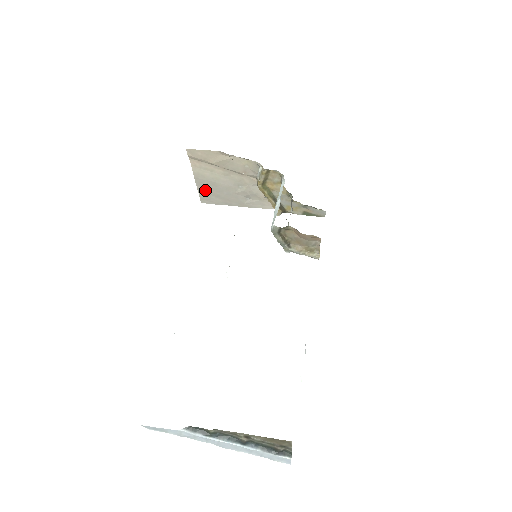
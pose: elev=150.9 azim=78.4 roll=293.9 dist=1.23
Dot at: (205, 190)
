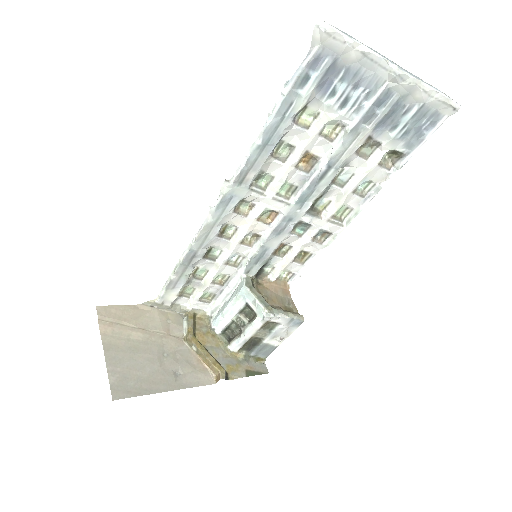
Dot at: (119, 372)
